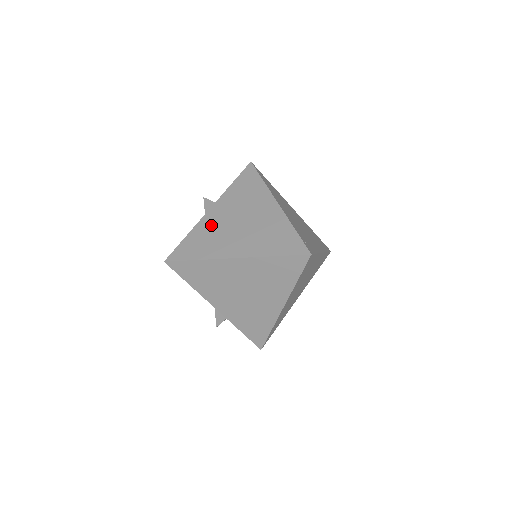
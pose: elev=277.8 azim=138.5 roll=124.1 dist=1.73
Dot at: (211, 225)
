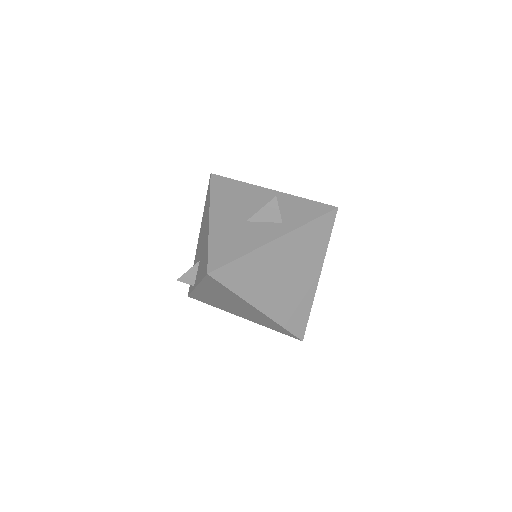
Dot at: (266, 261)
